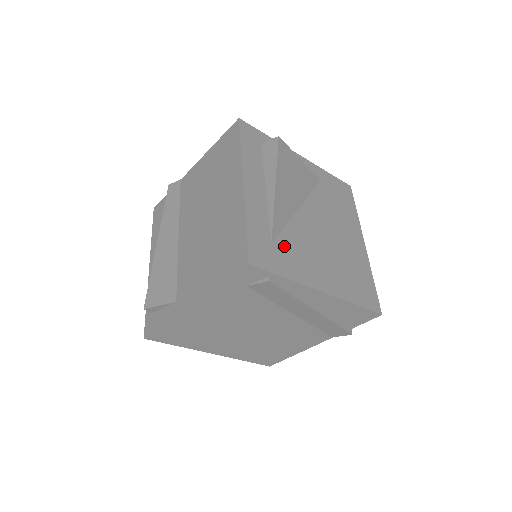
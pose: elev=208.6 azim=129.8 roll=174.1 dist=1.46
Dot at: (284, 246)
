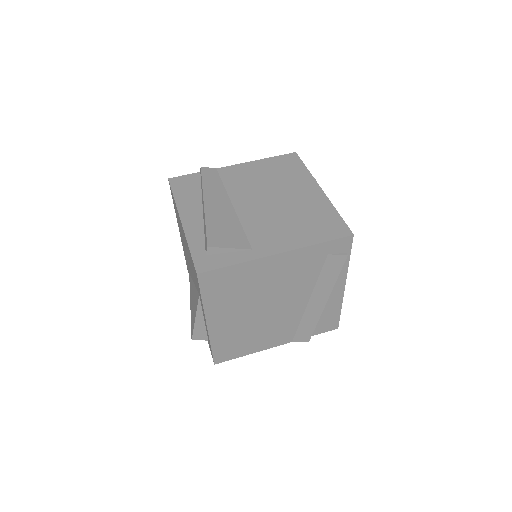
Dot at: occluded
